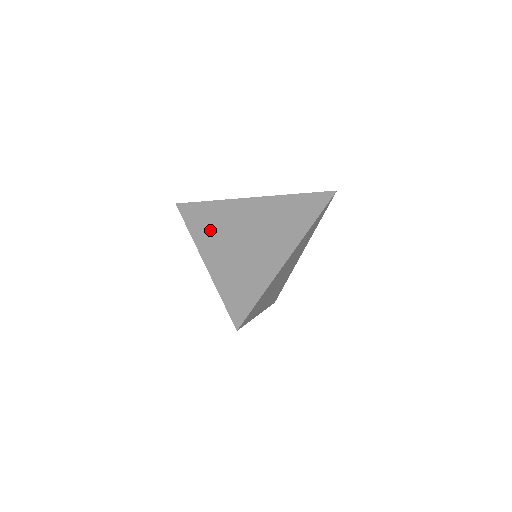
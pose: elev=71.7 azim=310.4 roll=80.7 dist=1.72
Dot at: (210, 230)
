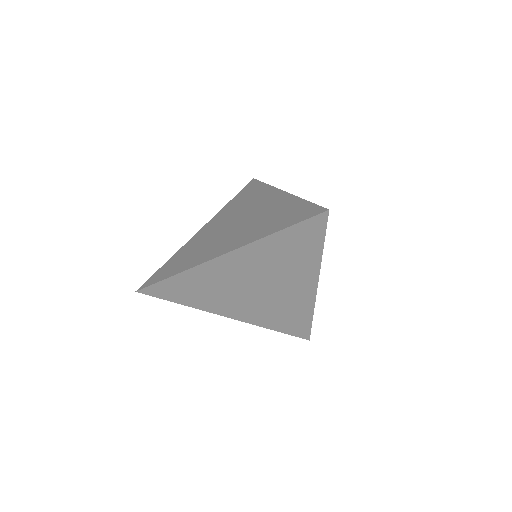
Dot at: (198, 254)
